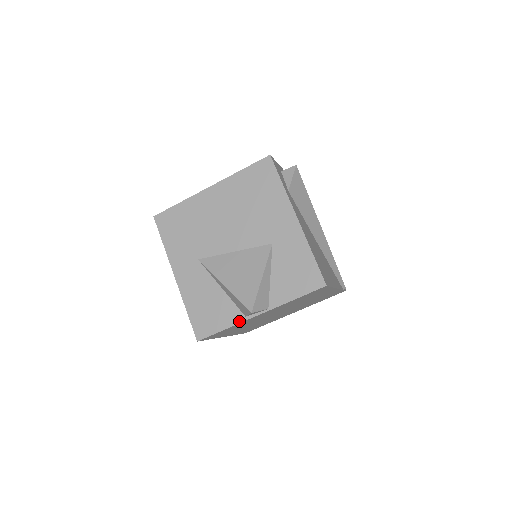
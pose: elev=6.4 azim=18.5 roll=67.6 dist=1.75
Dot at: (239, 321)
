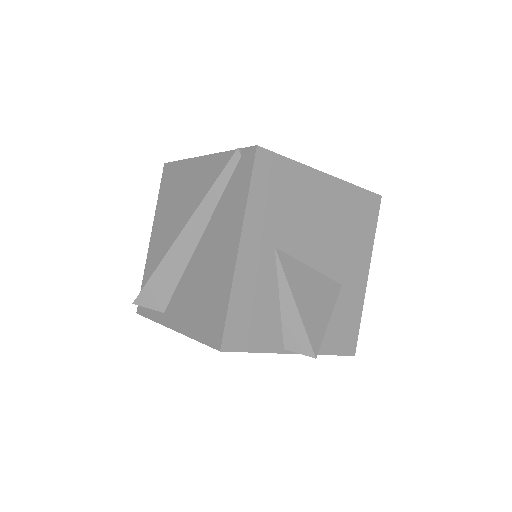
Dot at: (276, 350)
